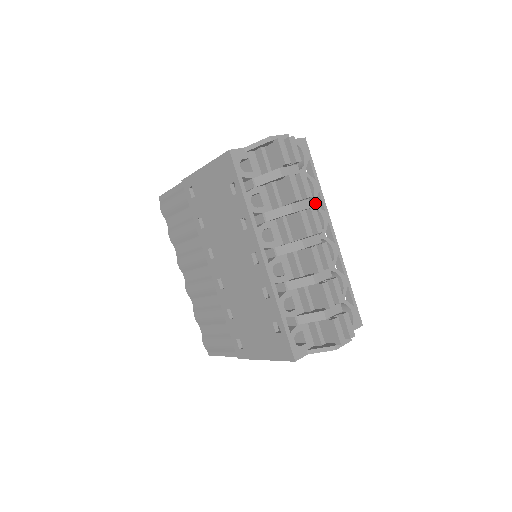
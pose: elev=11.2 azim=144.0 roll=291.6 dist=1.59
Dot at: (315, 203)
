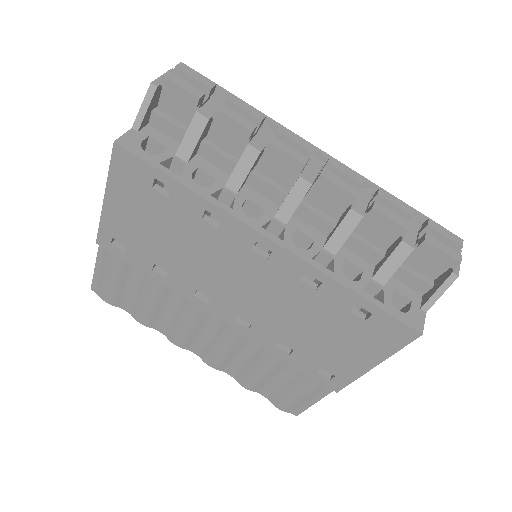
Dot at: occluded
